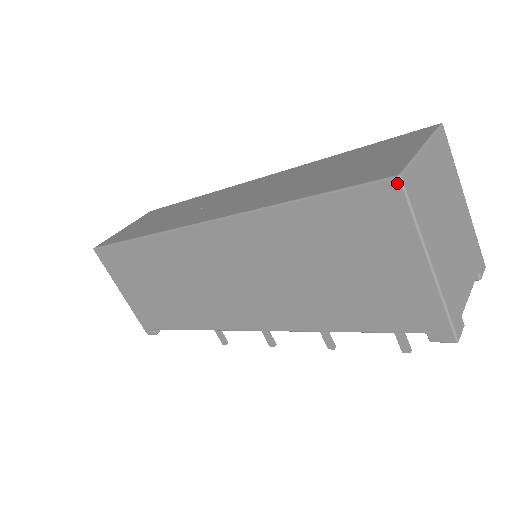
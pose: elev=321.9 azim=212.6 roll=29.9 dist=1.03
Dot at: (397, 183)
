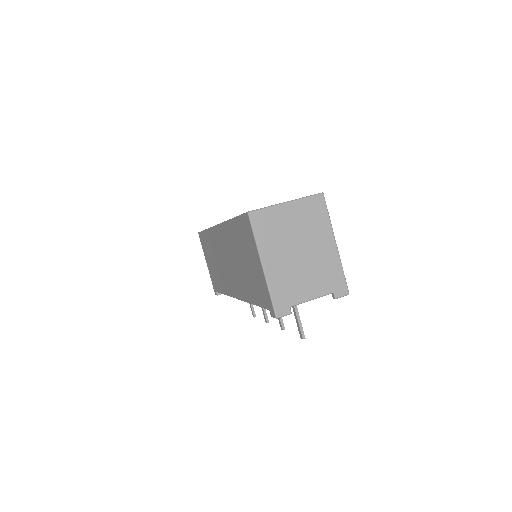
Dot at: (248, 216)
